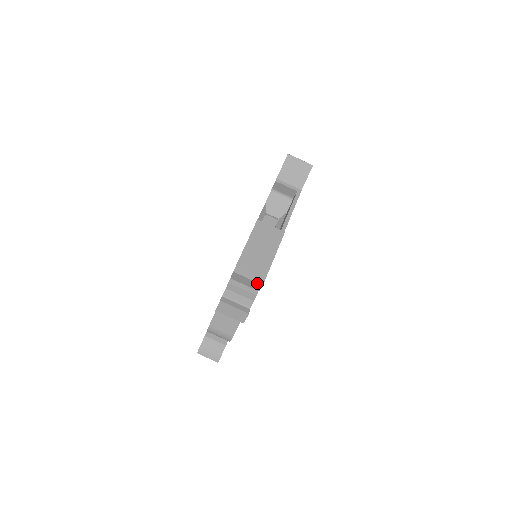
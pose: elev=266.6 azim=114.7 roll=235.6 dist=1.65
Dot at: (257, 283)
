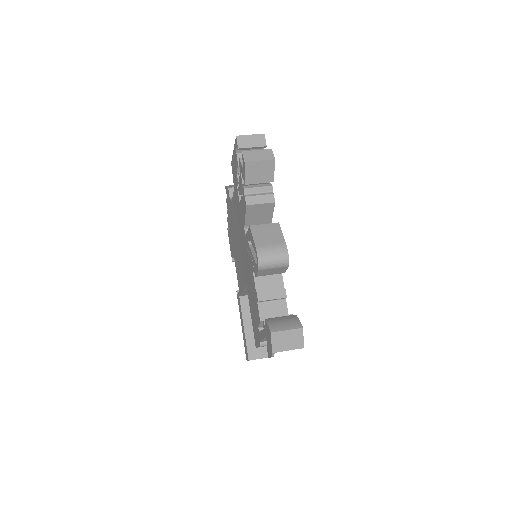
Dot at: (259, 135)
